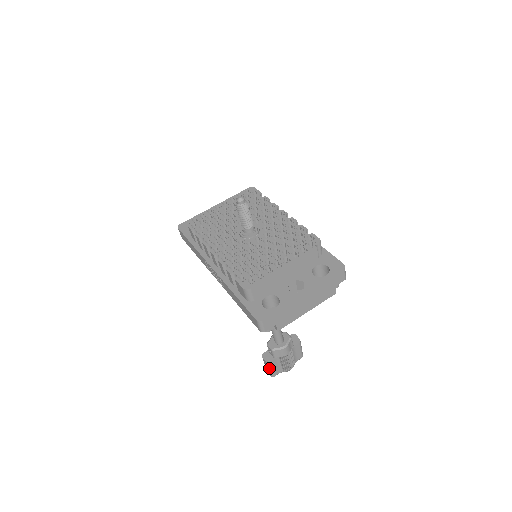
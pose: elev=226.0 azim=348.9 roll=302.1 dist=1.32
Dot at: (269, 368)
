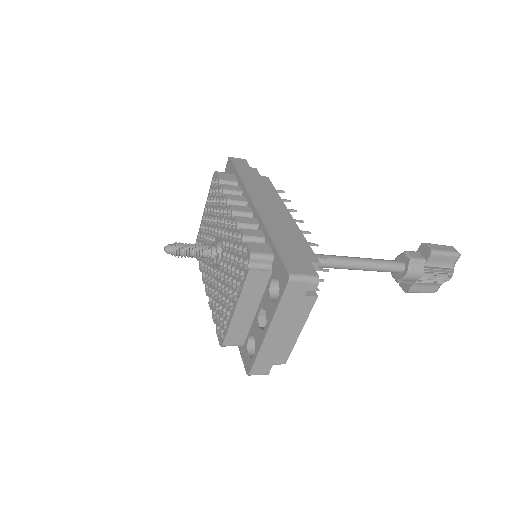
Dot at: occluded
